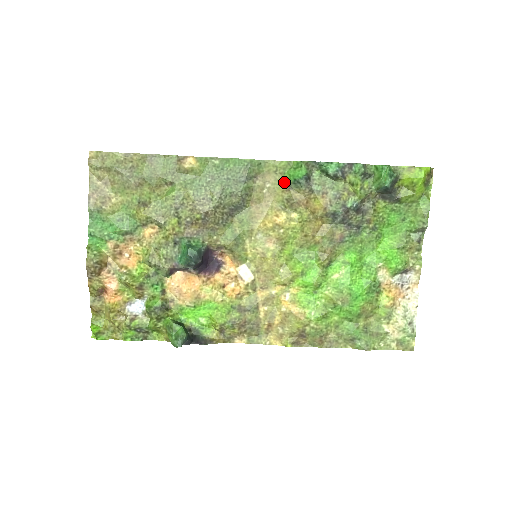
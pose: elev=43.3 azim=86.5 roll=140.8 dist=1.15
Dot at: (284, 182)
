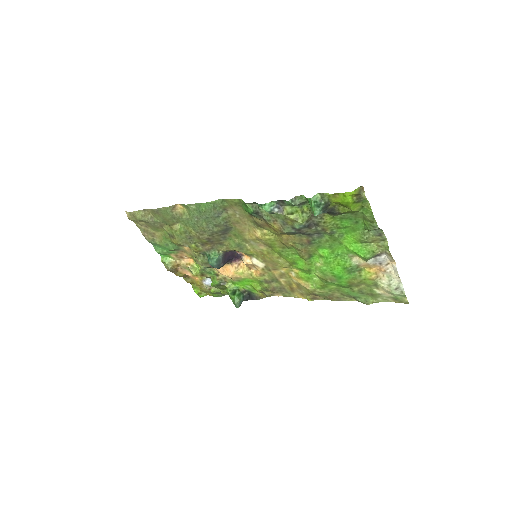
Dot at: (245, 211)
